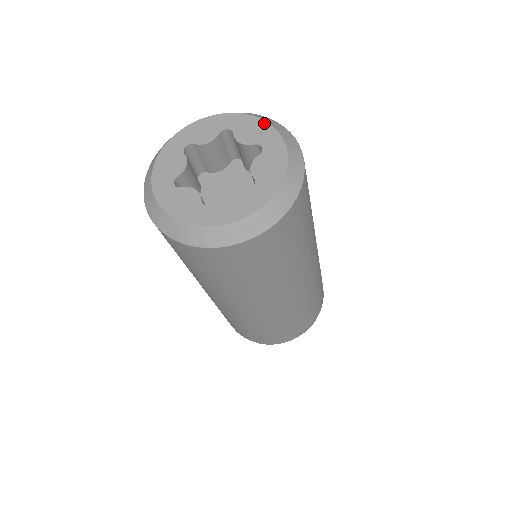
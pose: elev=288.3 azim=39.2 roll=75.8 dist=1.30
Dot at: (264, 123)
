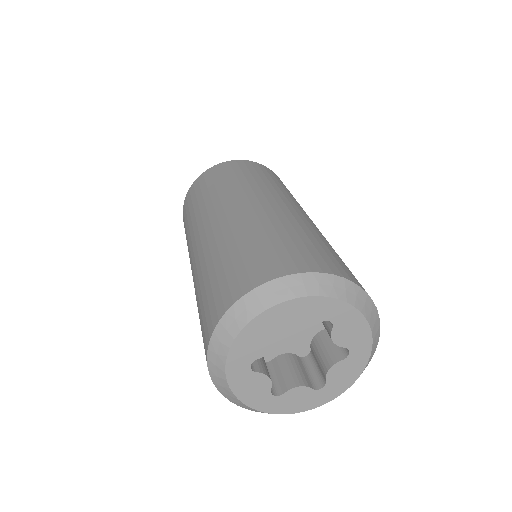
Dot at: (367, 327)
